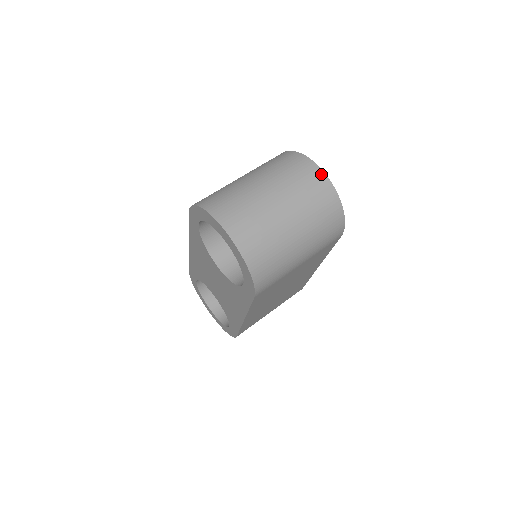
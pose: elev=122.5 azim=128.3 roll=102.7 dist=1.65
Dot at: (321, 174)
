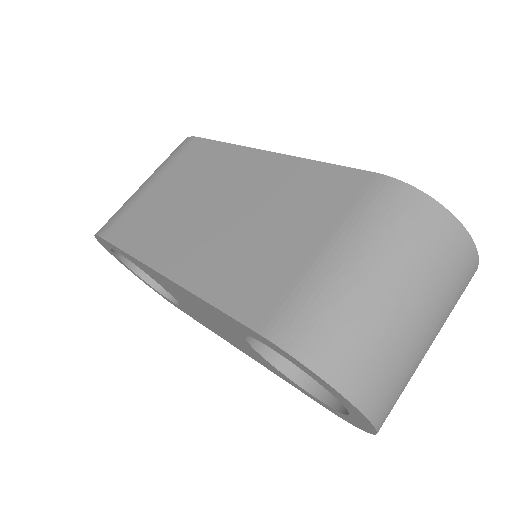
Dot at: (476, 265)
